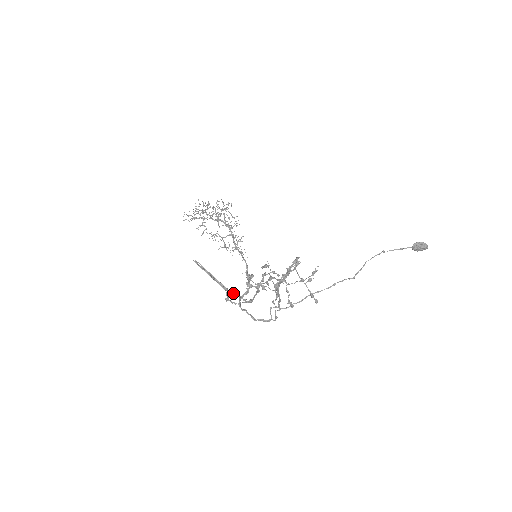
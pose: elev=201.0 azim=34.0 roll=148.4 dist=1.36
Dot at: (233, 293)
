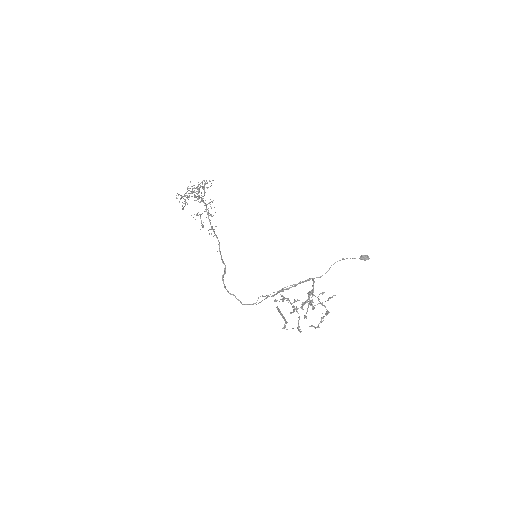
Dot at: (299, 331)
